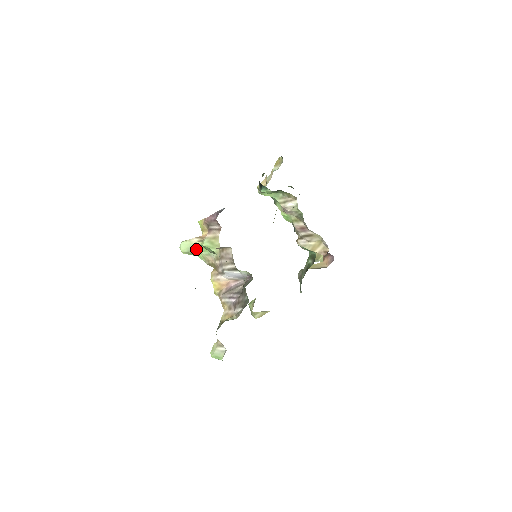
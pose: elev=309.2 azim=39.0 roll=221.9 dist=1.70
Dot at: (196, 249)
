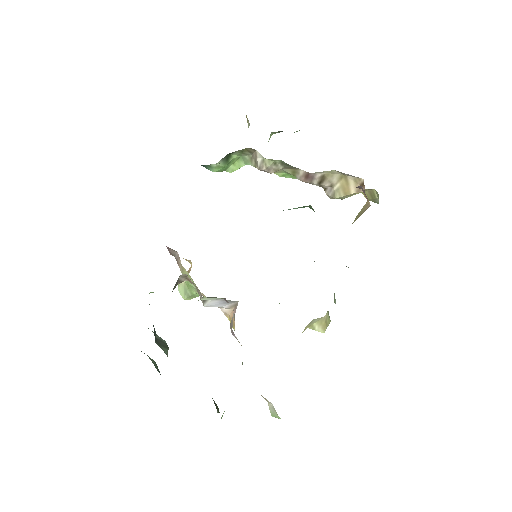
Dot at: (188, 290)
